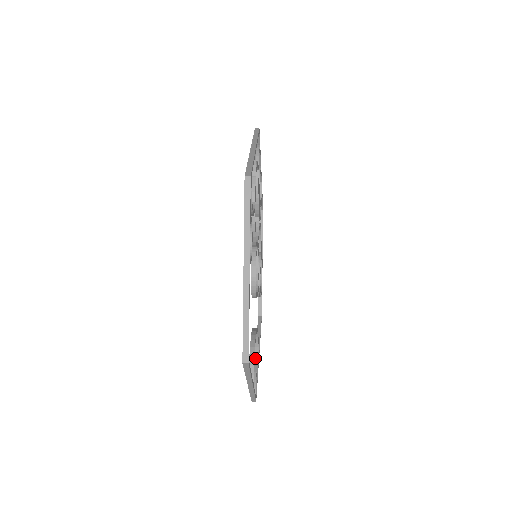
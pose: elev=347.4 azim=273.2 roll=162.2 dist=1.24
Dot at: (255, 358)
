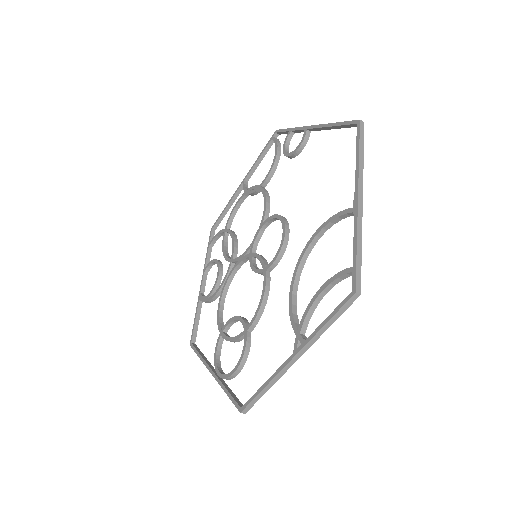
Dot at: (313, 301)
